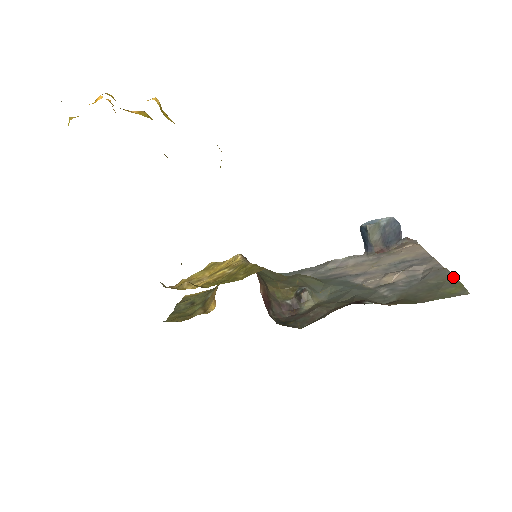
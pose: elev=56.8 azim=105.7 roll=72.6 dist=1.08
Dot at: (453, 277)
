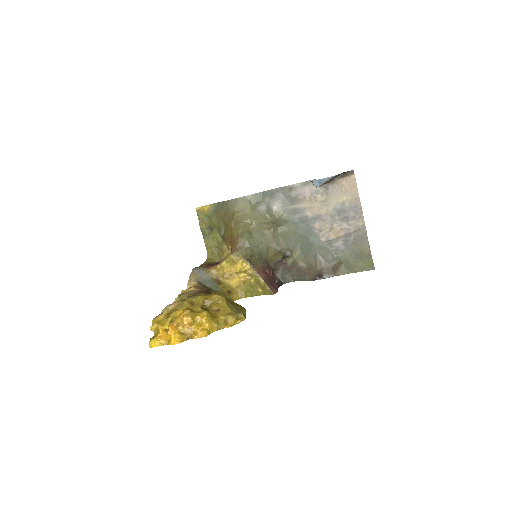
Dot at: (369, 251)
